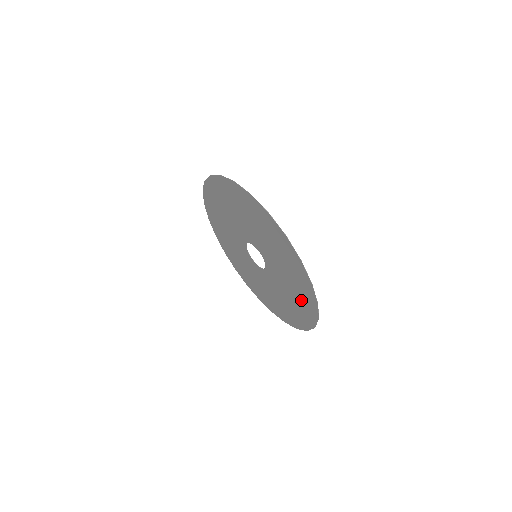
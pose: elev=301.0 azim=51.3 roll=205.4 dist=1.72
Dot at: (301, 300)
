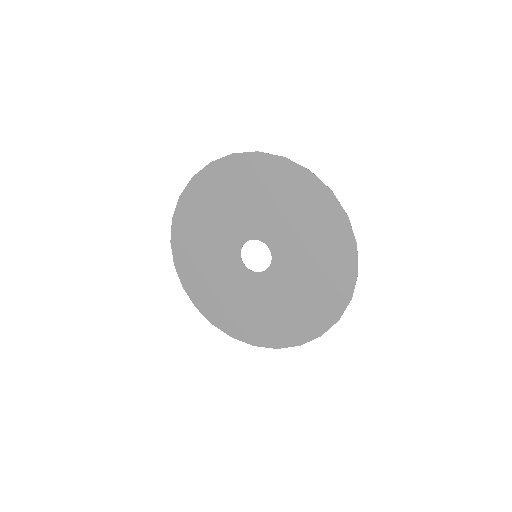
Dot at: (320, 225)
